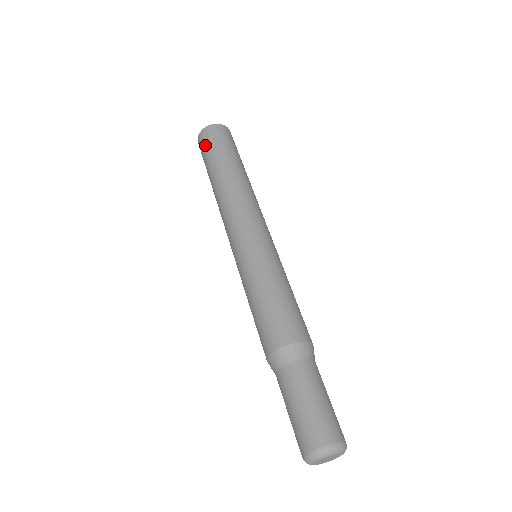
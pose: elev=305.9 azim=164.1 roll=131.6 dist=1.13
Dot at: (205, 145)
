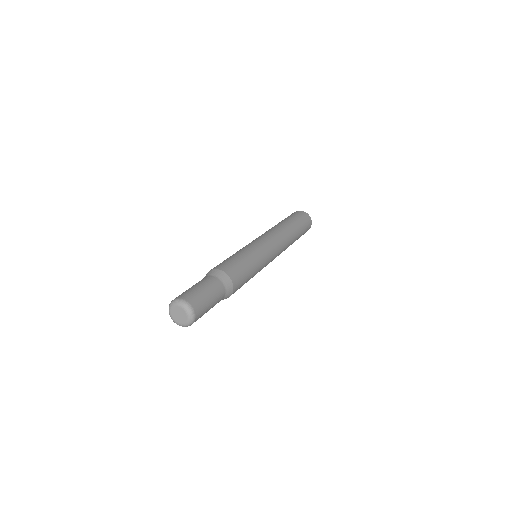
Dot at: occluded
